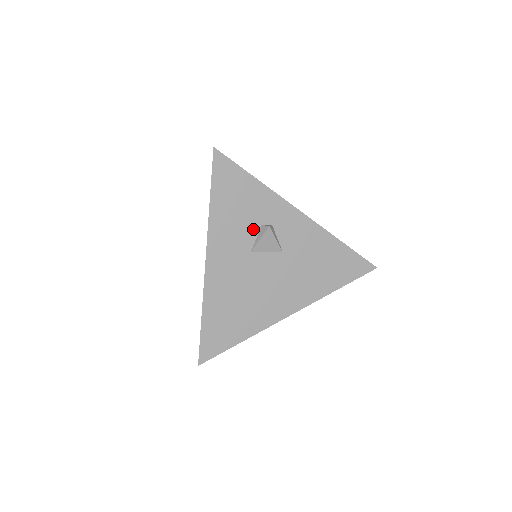
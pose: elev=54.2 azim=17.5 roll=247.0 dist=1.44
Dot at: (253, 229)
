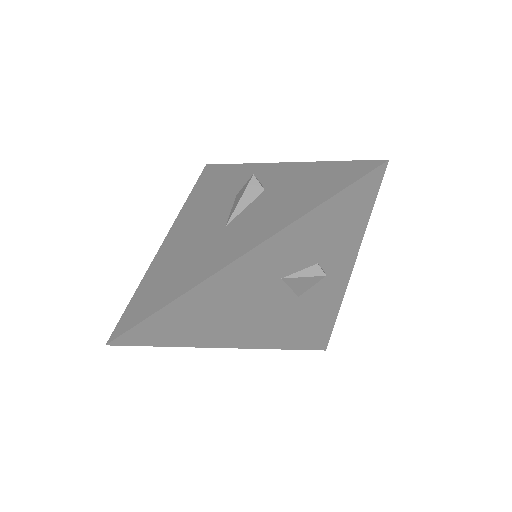
Dot at: (309, 261)
